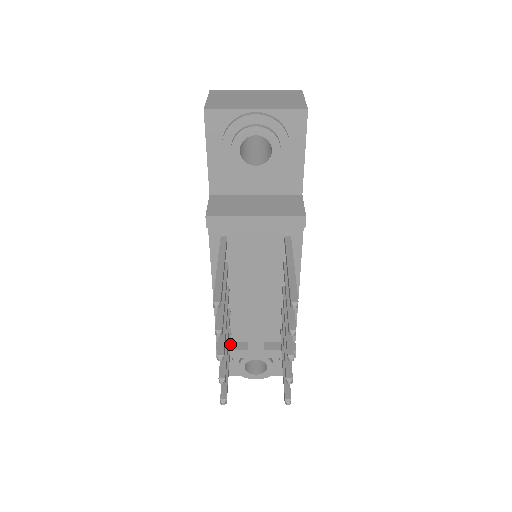
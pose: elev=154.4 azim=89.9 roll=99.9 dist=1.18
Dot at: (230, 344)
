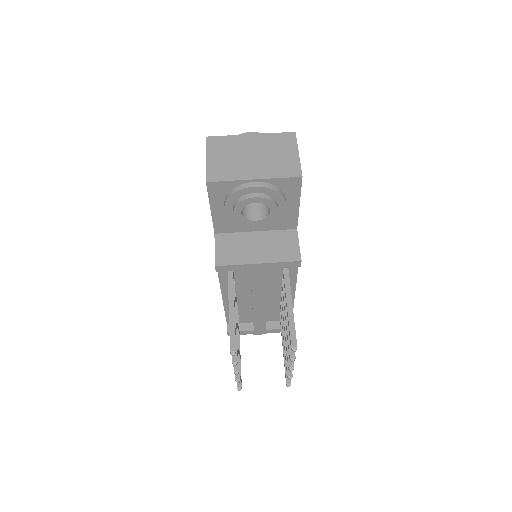
Dot at: (239, 332)
